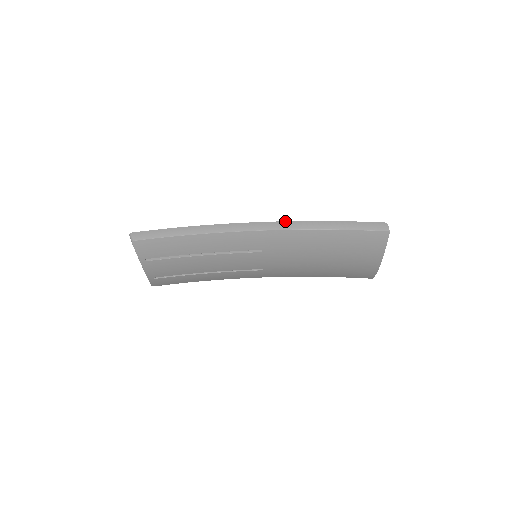
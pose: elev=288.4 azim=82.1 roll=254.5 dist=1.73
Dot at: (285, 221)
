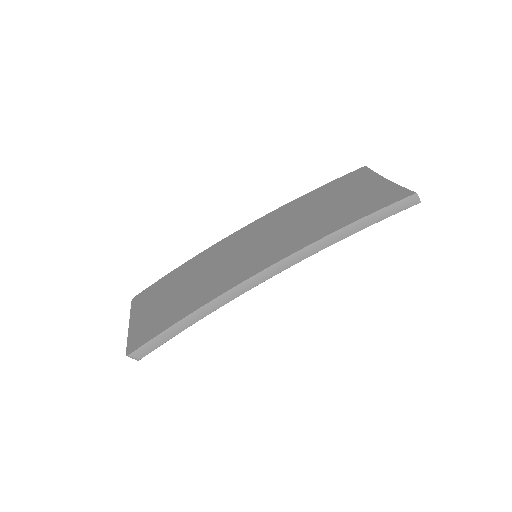
Dot at: (298, 251)
